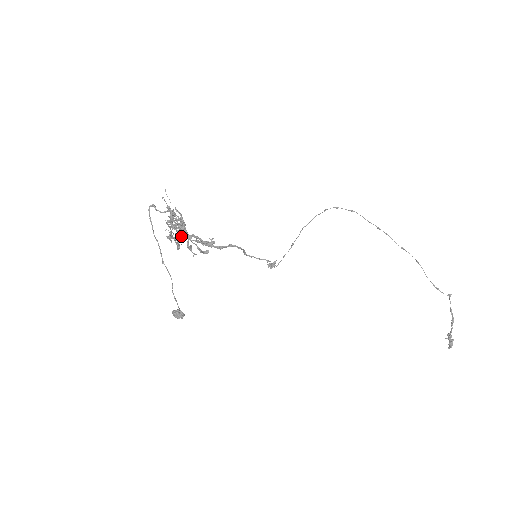
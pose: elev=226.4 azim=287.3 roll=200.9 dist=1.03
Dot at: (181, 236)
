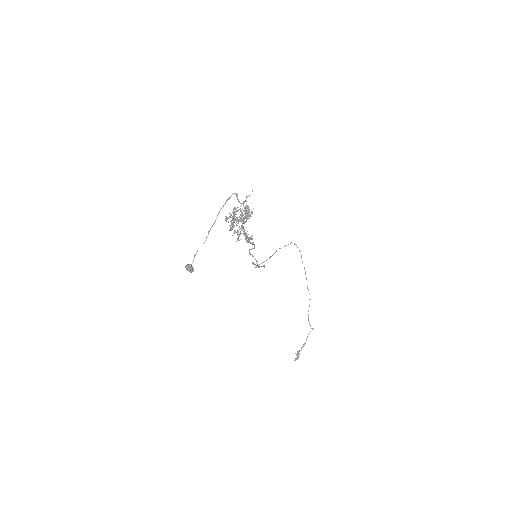
Dot at: (241, 225)
